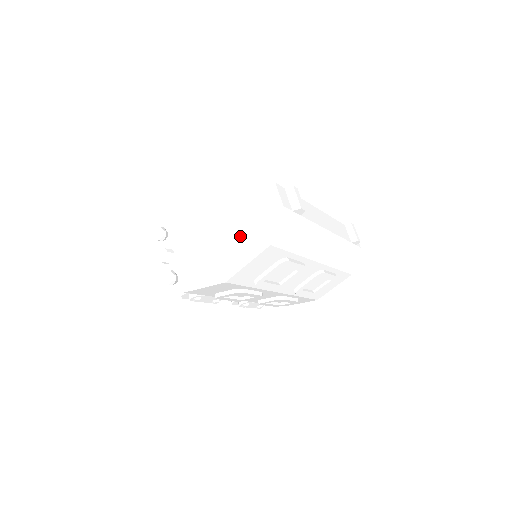
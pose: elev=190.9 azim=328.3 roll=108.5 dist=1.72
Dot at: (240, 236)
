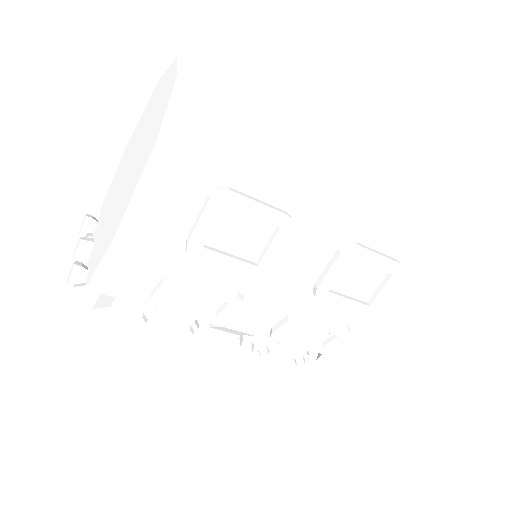
Dot at: (137, 162)
